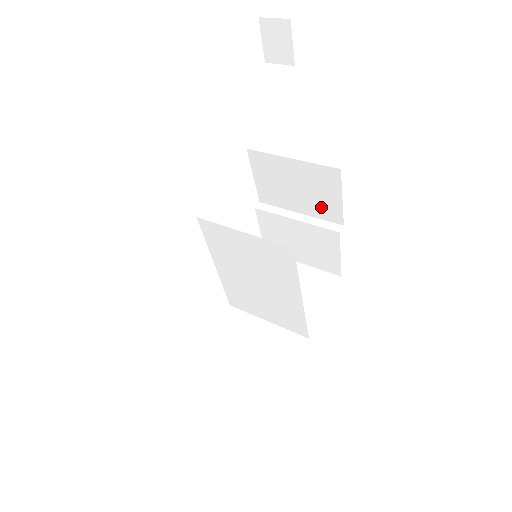
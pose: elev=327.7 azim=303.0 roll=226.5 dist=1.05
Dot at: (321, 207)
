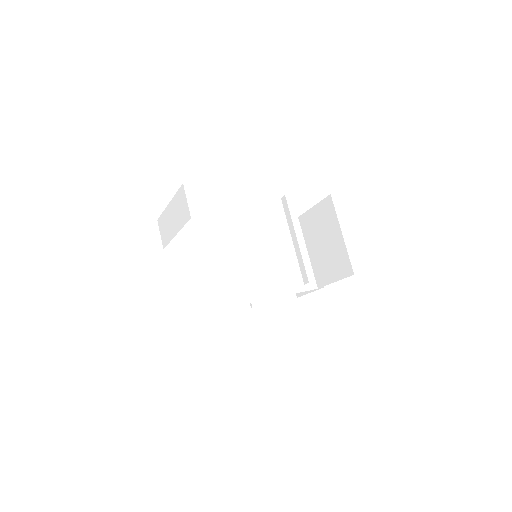
Dot at: occluded
